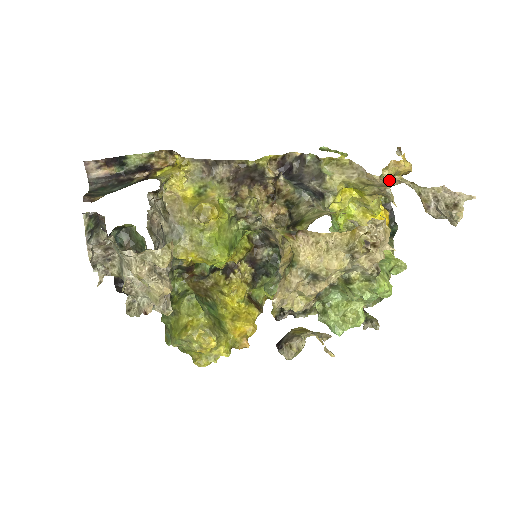
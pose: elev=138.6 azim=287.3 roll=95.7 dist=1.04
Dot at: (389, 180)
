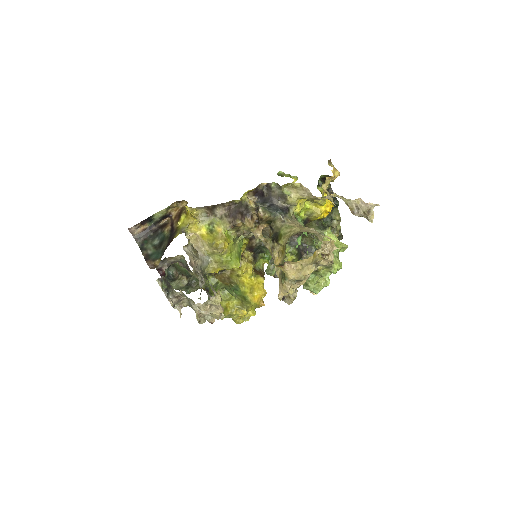
Dot at: (327, 197)
